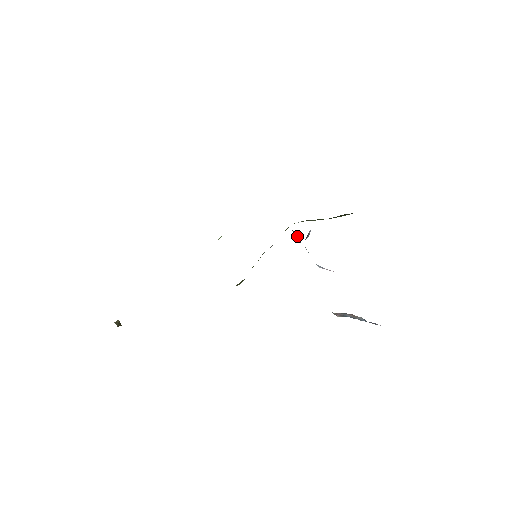
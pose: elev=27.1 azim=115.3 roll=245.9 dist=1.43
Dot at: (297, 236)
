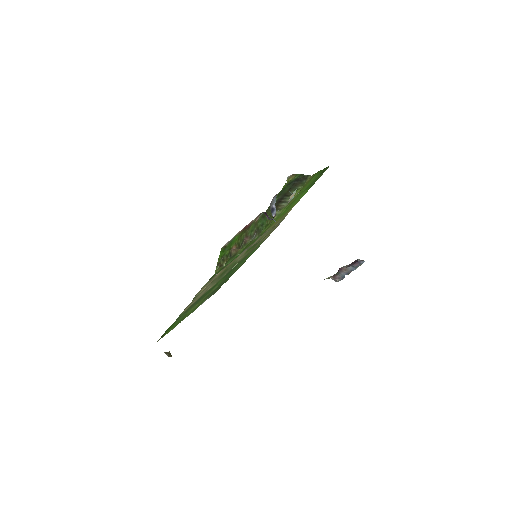
Dot at: (266, 215)
